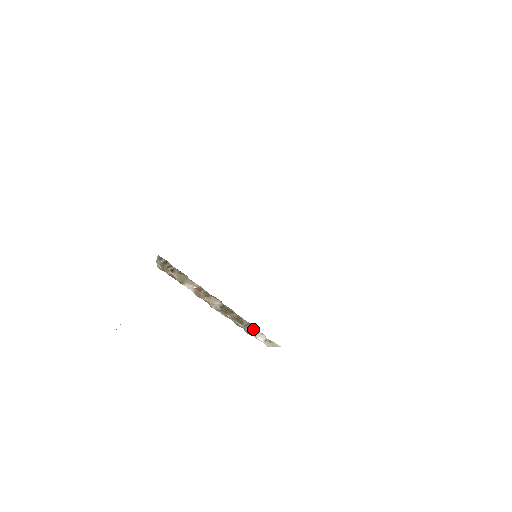
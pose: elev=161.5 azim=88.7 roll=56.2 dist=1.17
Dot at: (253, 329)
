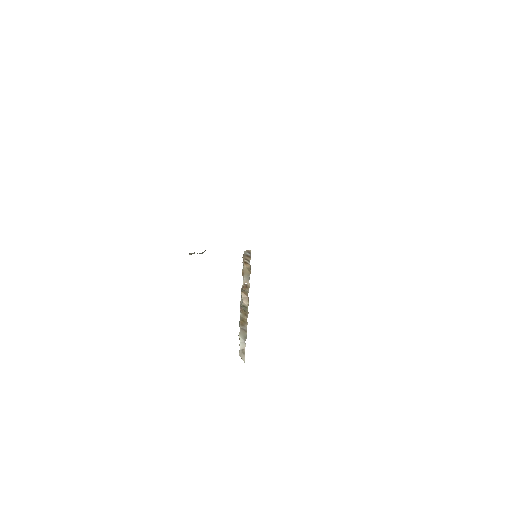
Dot at: (244, 335)
